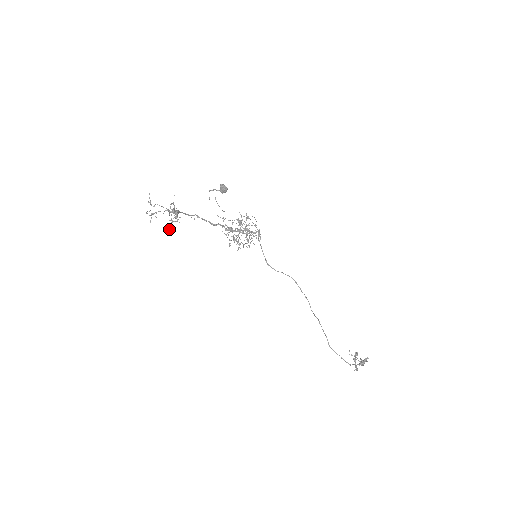
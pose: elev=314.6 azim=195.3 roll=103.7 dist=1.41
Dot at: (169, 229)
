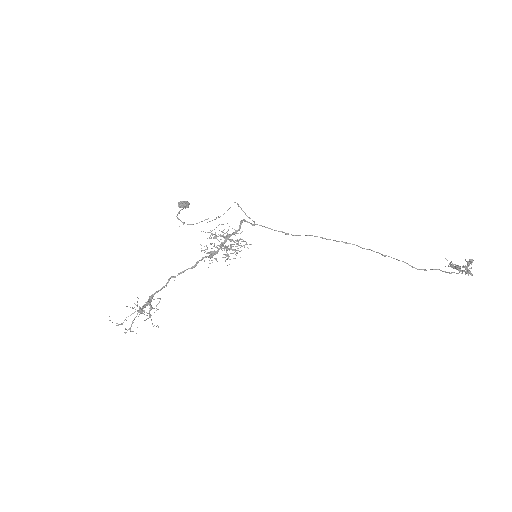
Dot at: (154, 325)
